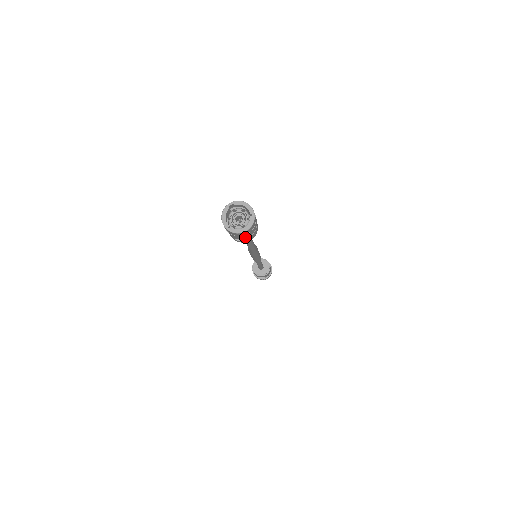
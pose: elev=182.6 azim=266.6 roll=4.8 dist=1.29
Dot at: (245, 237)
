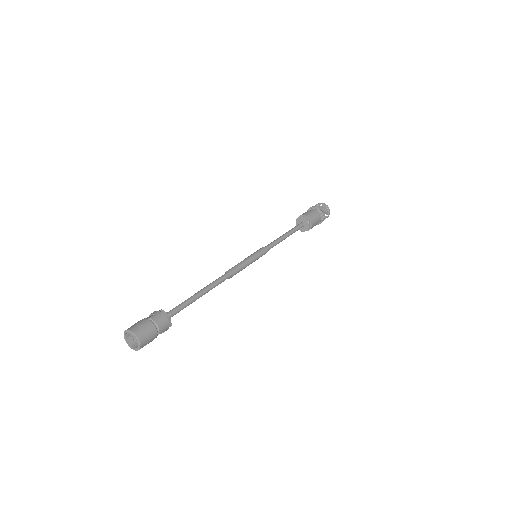
Dot at: occluded
